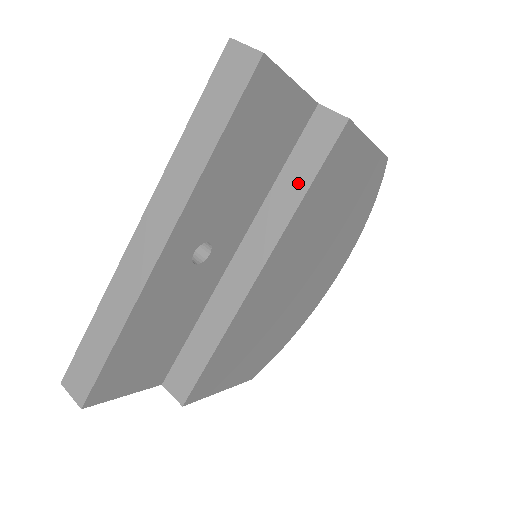
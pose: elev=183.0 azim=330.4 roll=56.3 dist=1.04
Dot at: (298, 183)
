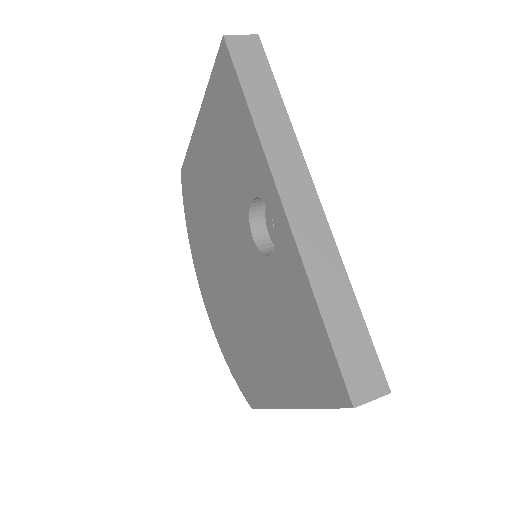
Dot at: occluded
